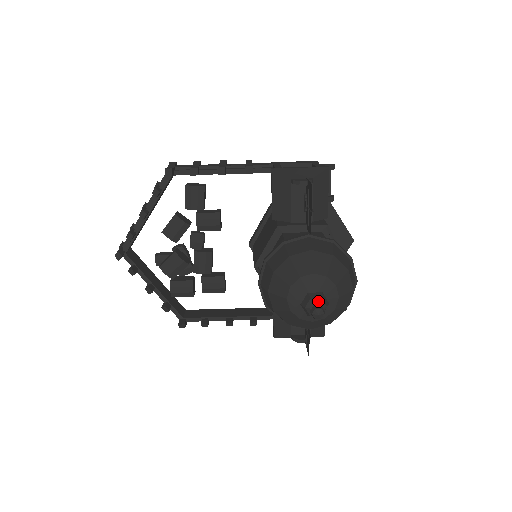
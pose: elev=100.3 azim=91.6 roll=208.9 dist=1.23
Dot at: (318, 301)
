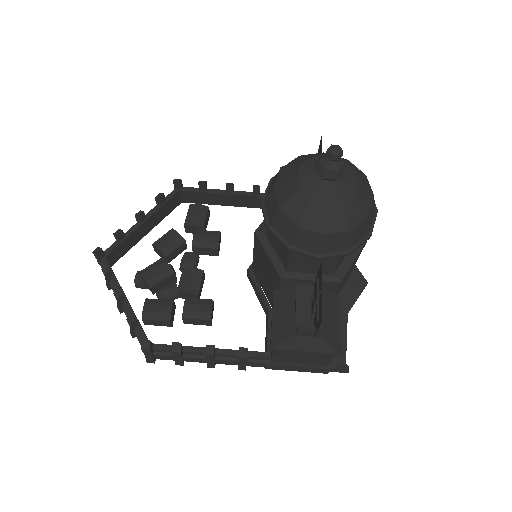
Dot at: occluded
